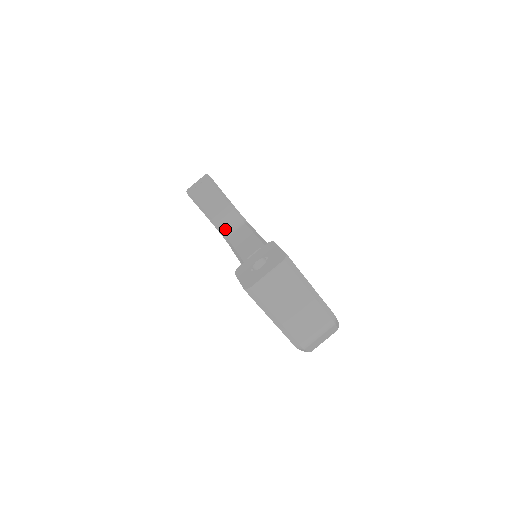
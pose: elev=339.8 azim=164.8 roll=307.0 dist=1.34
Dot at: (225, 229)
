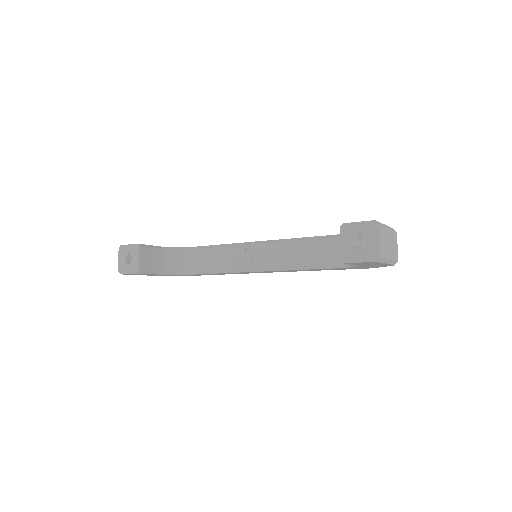
Dot at: (179, 268)
